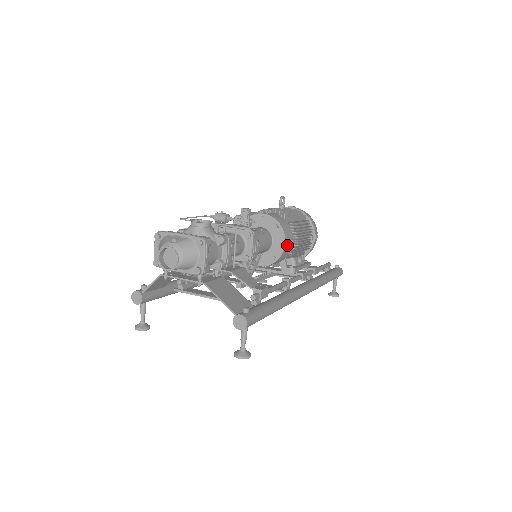
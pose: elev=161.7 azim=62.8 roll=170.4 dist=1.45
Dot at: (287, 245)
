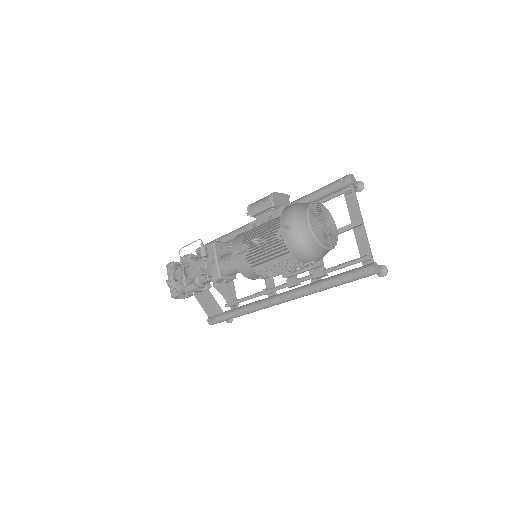
Dot at: occluded
